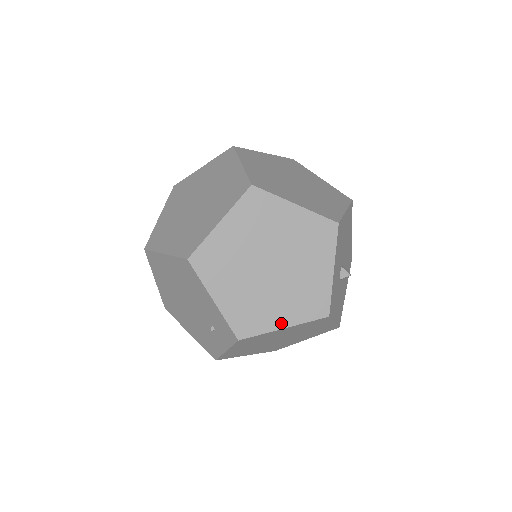
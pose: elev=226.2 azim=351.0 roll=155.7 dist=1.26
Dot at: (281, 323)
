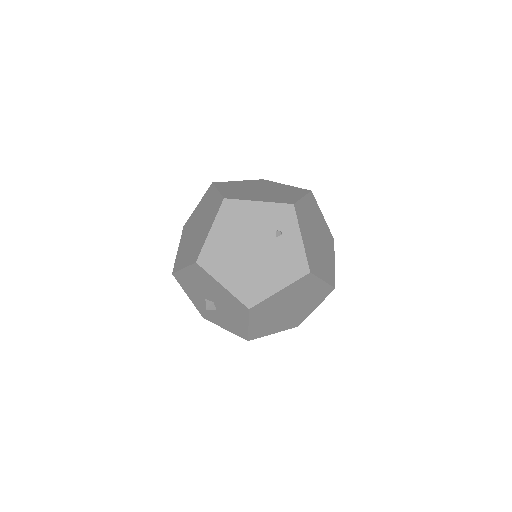
Dot at: (299, 197)
